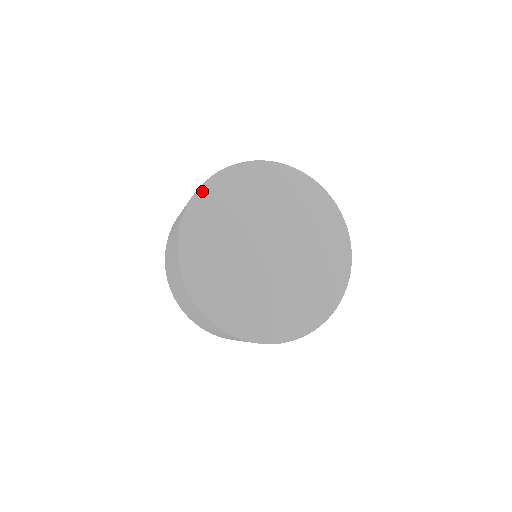
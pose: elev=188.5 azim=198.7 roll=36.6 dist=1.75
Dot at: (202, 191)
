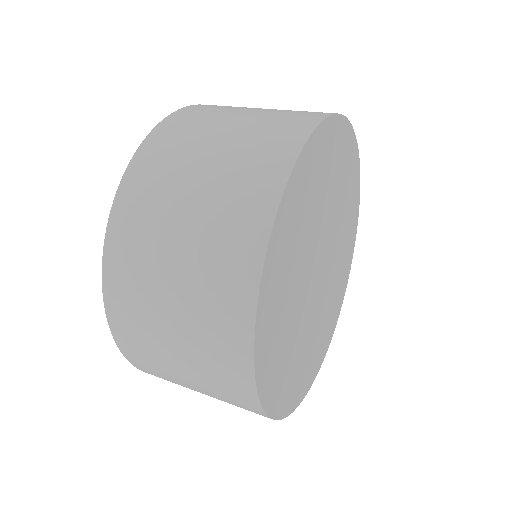
Dot at: (293, 178)
